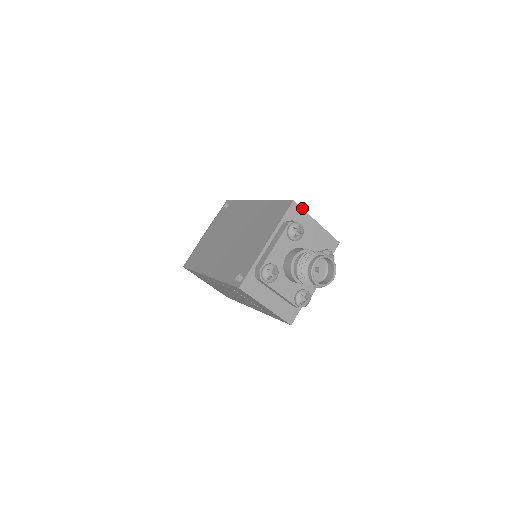
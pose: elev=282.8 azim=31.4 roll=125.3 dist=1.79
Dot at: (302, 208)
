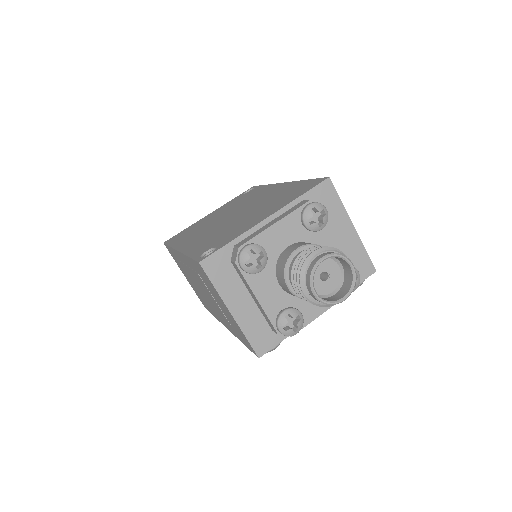
Dot at: occluded
